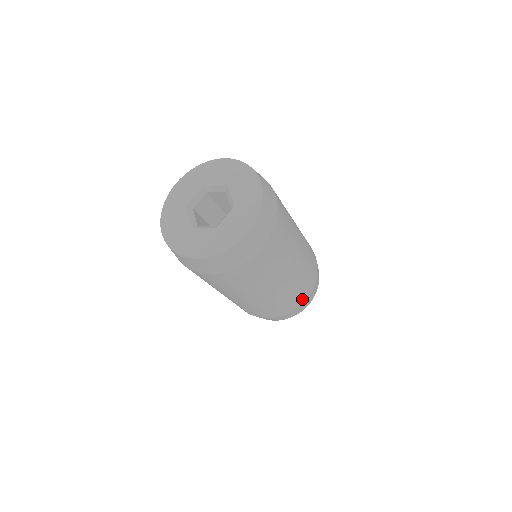
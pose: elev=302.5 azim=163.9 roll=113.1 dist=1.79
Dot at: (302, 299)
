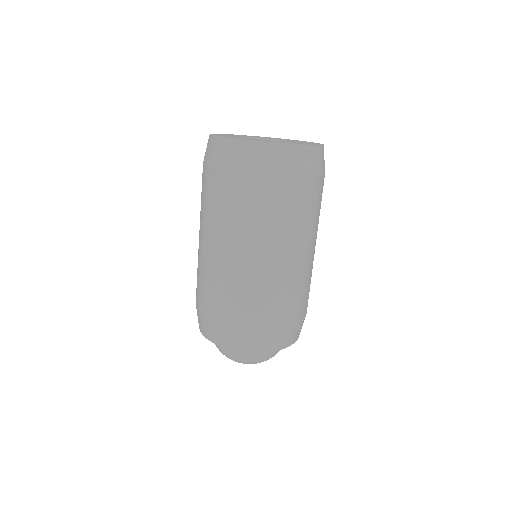
Dot at: occluded
